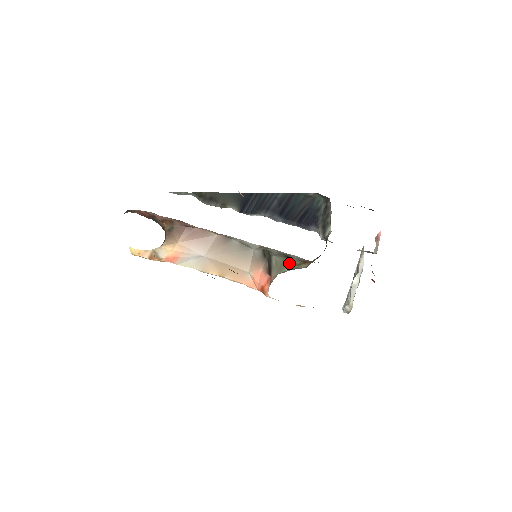
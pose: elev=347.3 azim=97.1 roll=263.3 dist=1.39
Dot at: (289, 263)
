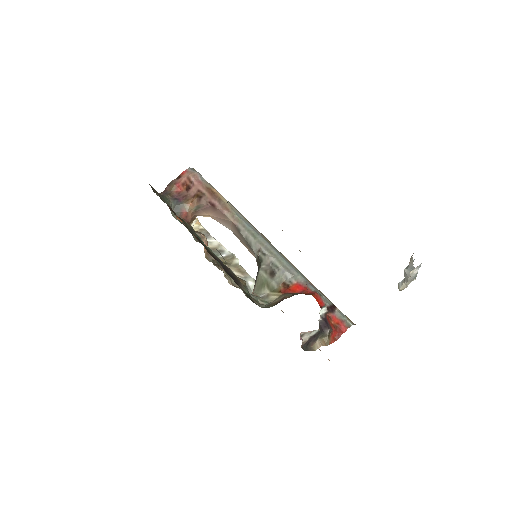
Dot at: (266, 286)
